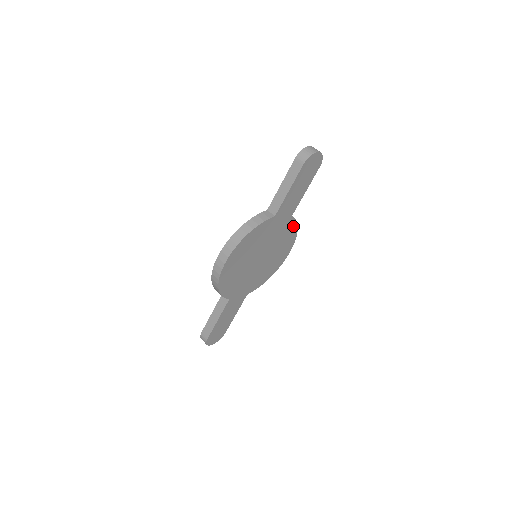
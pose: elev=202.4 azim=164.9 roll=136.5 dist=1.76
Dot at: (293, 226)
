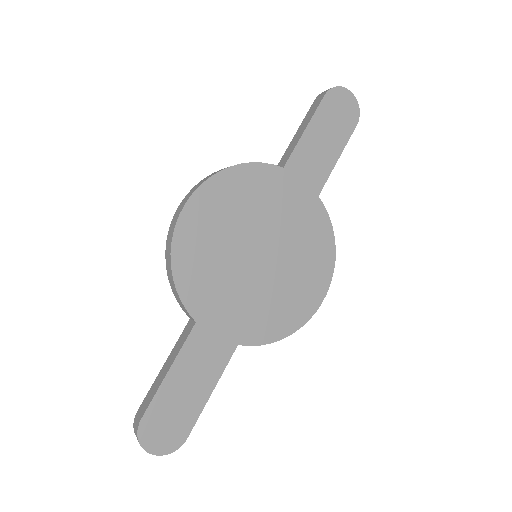
Dot at: (324, 226)
